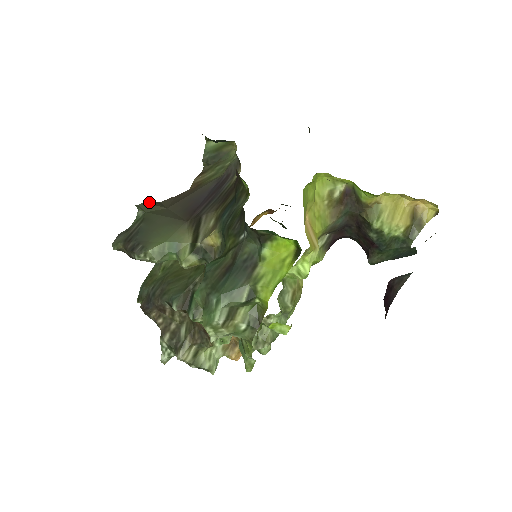
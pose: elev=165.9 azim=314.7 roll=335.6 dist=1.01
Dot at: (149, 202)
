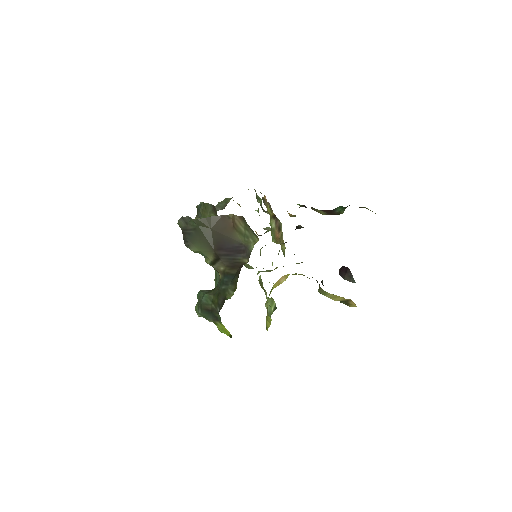
Dot at: (203, 219)
